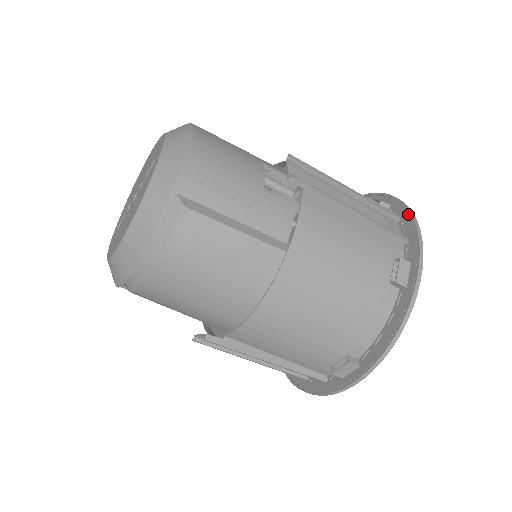
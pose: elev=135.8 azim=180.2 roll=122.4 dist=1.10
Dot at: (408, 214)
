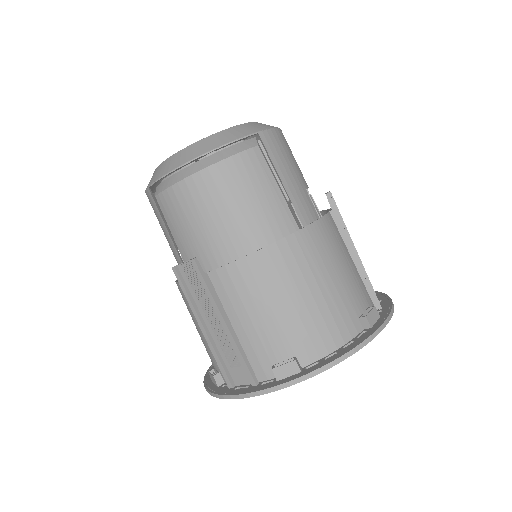
Dot at: (386, 297)
